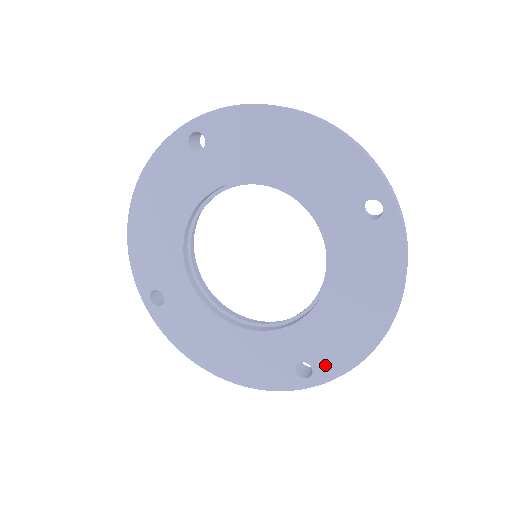
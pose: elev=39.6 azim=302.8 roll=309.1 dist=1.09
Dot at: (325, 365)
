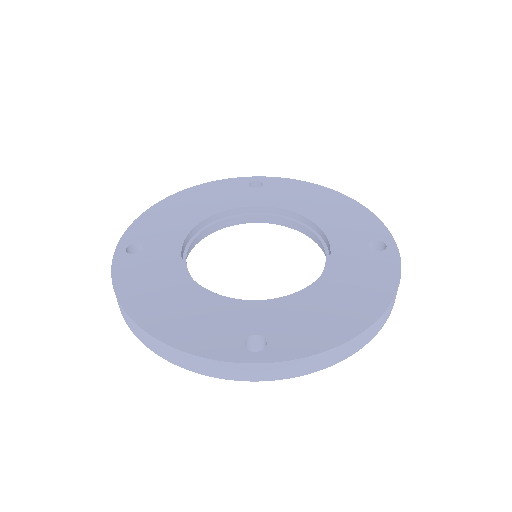
Dot at: (285, 343)
